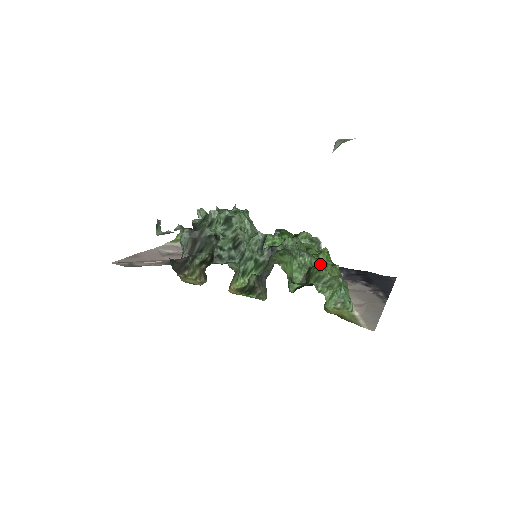
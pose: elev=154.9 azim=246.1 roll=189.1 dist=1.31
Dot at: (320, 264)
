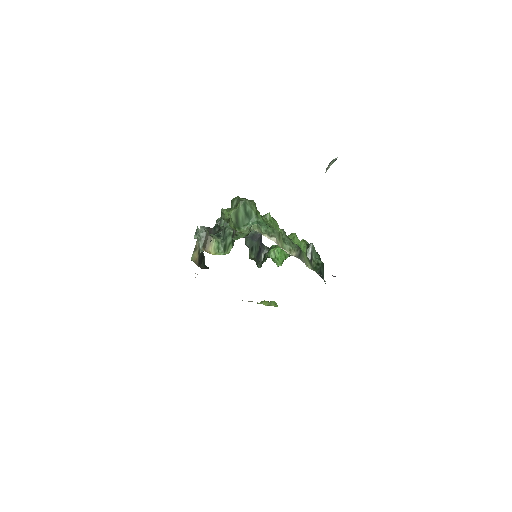
Dot at: (241, 199)
